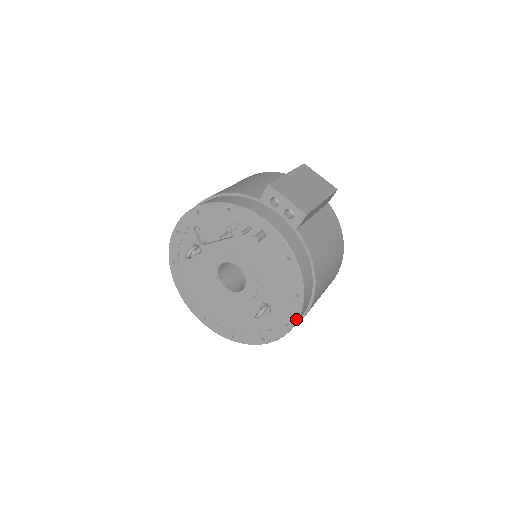
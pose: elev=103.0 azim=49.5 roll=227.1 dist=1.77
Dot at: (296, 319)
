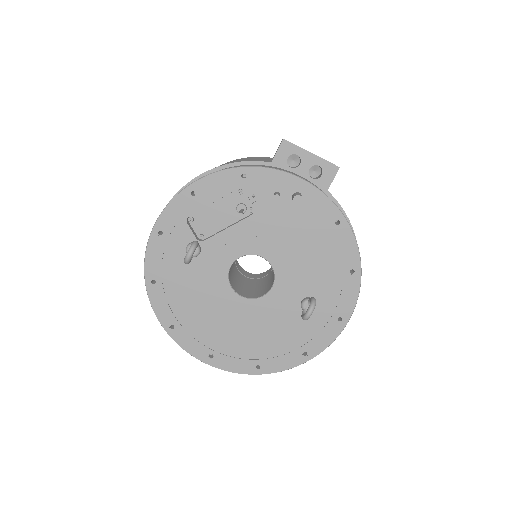
Dot at: (353, 306)
